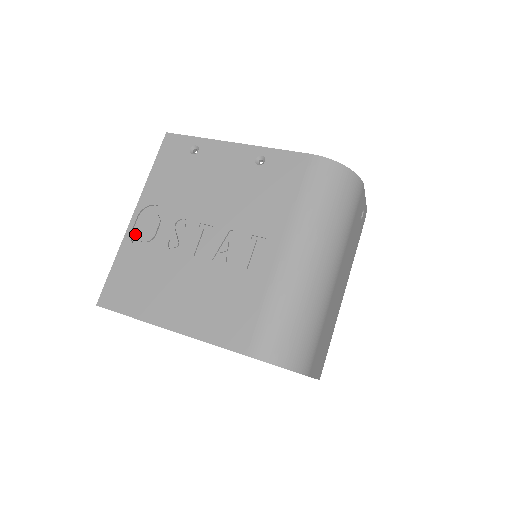
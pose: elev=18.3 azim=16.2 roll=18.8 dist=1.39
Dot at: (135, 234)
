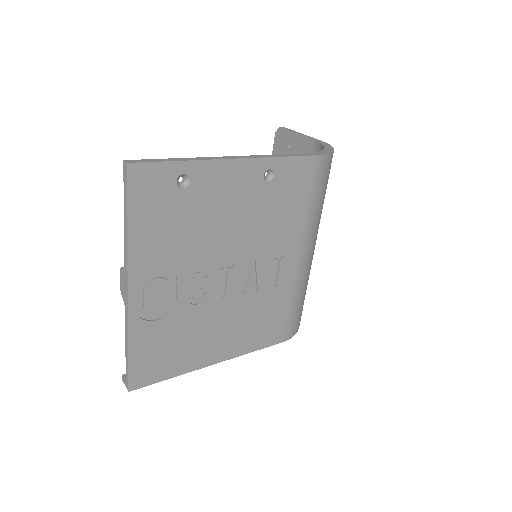
Dot at: (140, 309)
